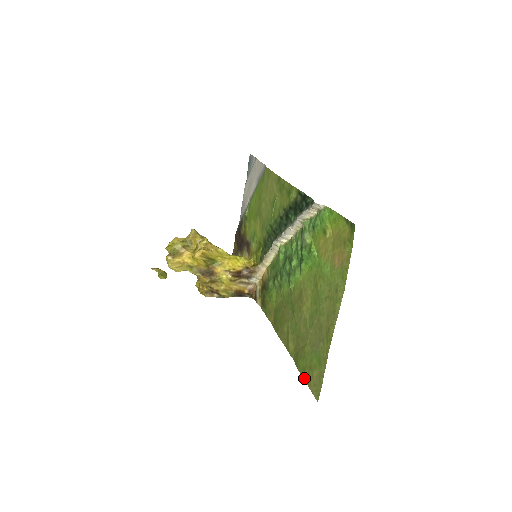
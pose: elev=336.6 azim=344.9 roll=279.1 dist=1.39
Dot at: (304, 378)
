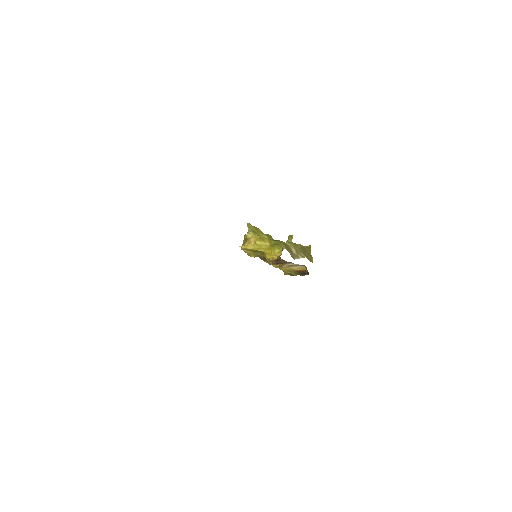
Dot at: occluded
